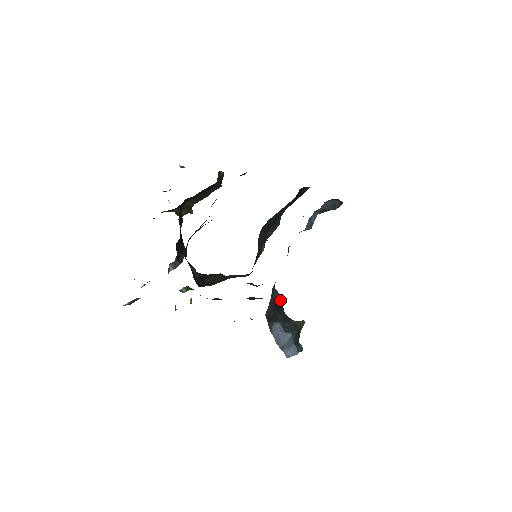
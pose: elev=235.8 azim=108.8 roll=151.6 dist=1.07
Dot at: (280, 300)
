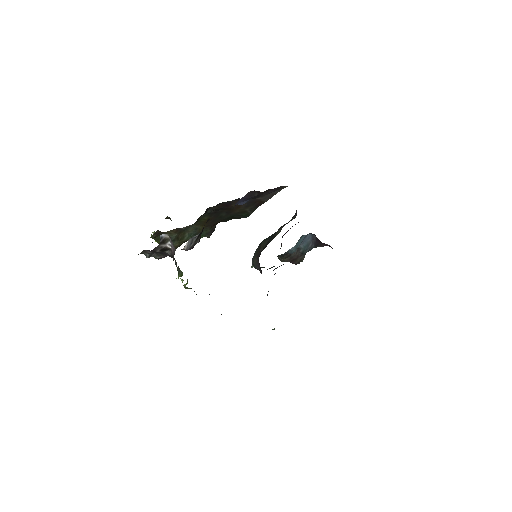
Dot at: occluded
